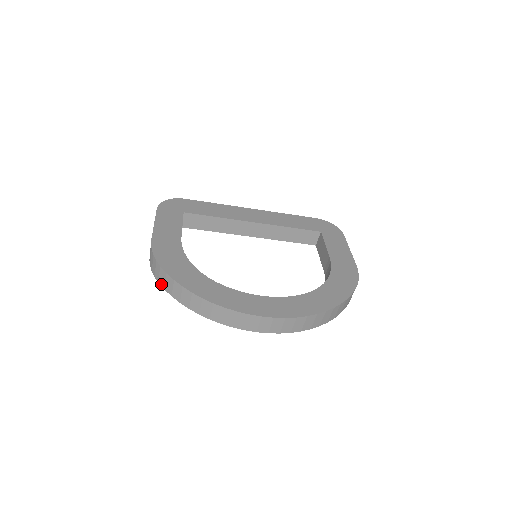
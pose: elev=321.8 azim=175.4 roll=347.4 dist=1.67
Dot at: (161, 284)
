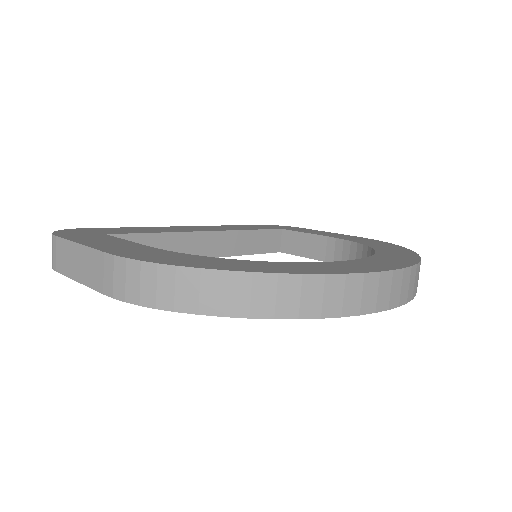
Dot at: (185, 308)
